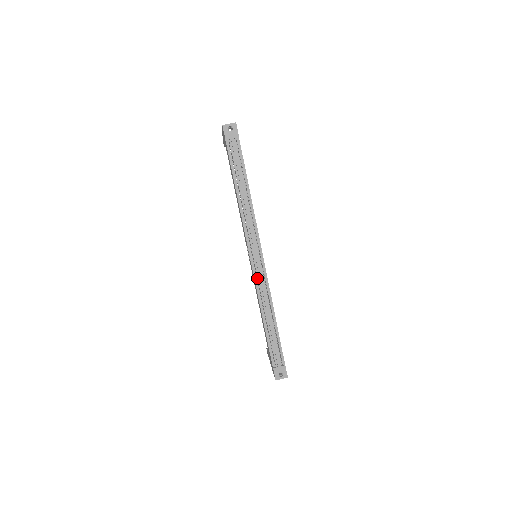
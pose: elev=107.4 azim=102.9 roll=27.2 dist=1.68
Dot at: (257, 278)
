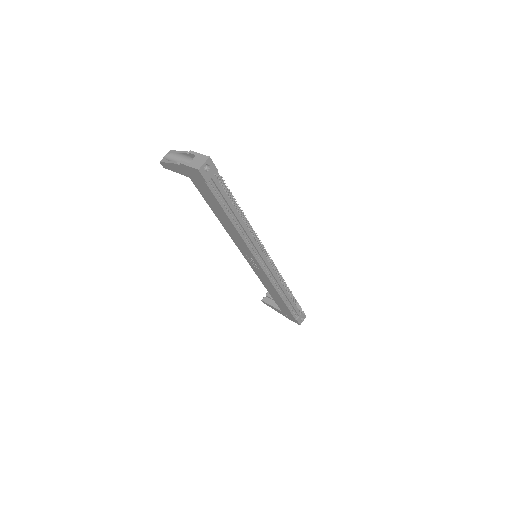
Dot at: occluded
